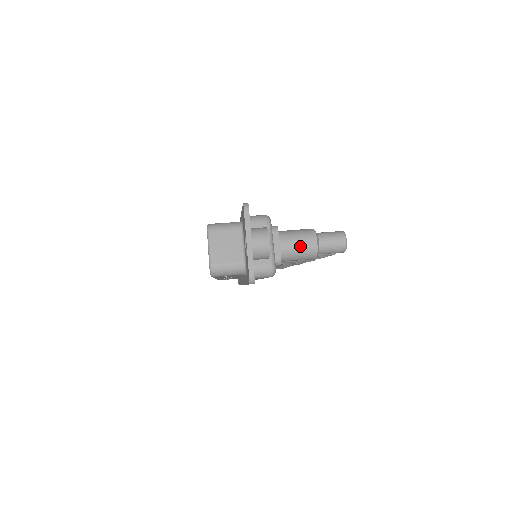
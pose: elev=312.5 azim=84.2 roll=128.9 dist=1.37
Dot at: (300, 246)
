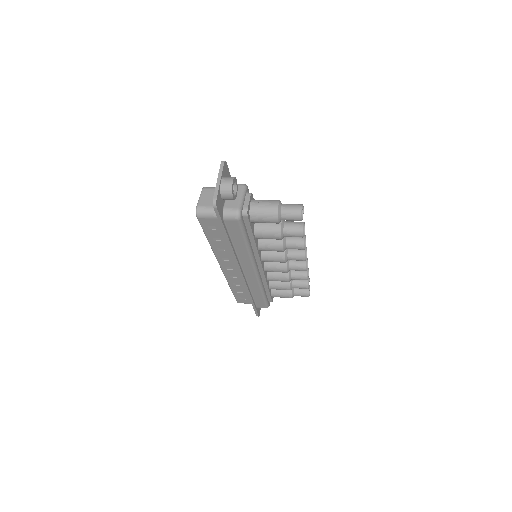
Dot at: (265, 206)
